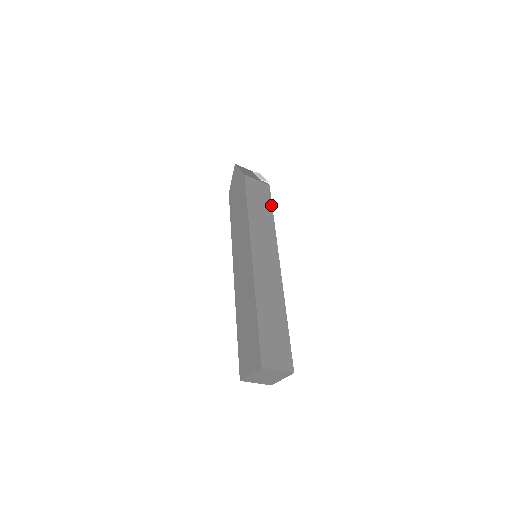
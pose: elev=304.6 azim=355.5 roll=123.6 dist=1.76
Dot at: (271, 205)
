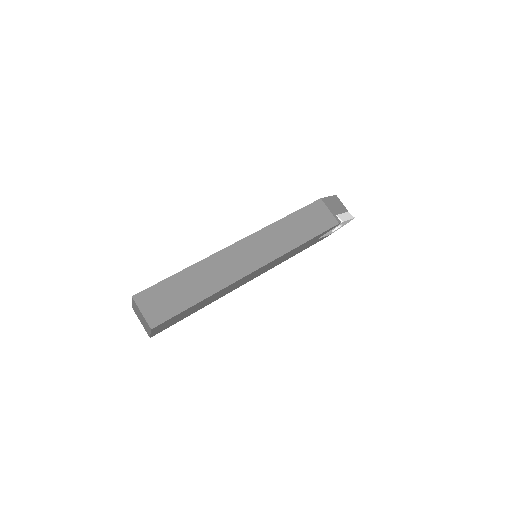
Dot at: (316, 235)
